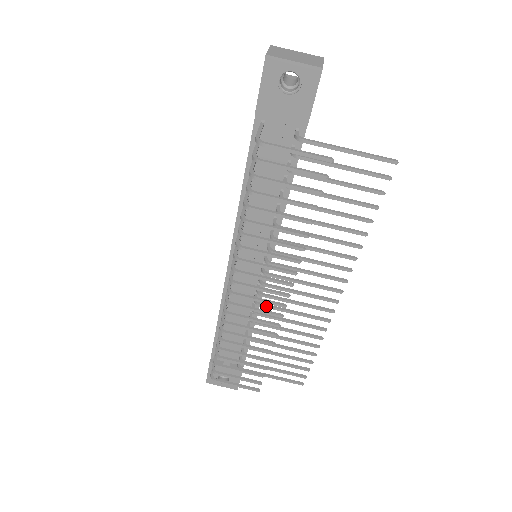
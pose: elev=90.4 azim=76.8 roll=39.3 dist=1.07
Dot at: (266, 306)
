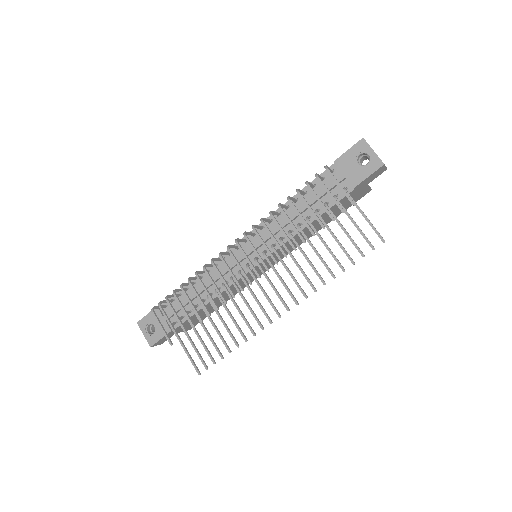
Dot at: (235, 284)
